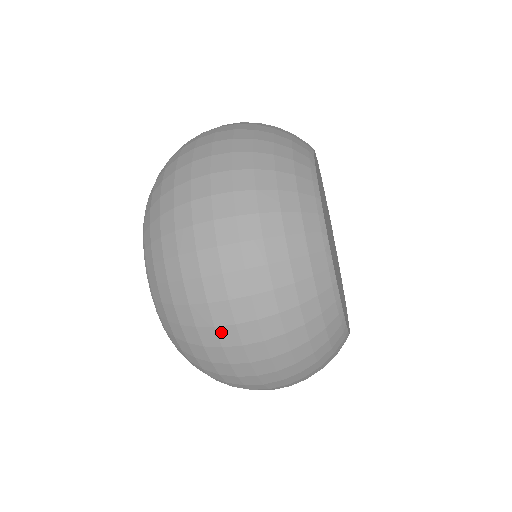
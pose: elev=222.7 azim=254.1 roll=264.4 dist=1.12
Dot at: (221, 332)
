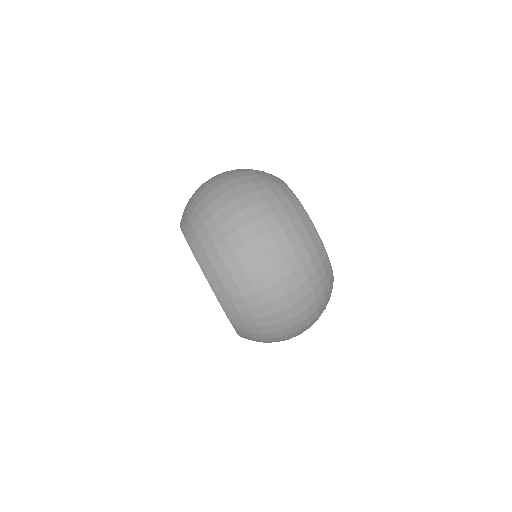
Dot at: (265, 276)
